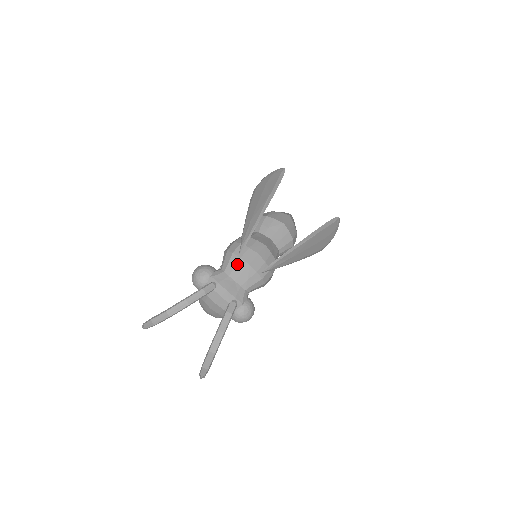
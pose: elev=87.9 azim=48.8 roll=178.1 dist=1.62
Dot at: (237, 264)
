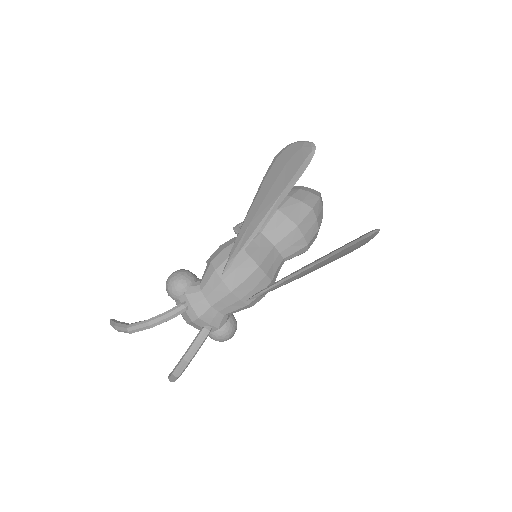
Dot at: (217, 287)
